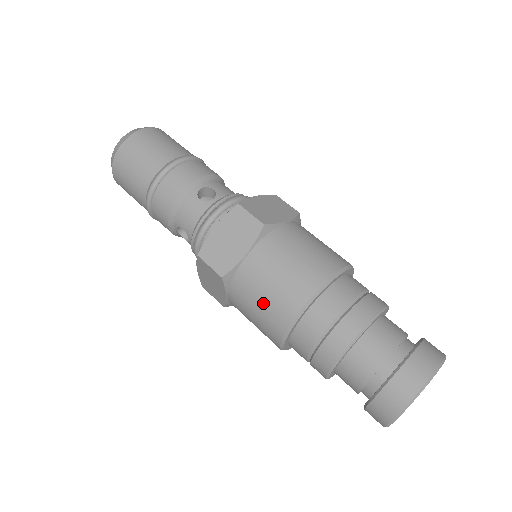
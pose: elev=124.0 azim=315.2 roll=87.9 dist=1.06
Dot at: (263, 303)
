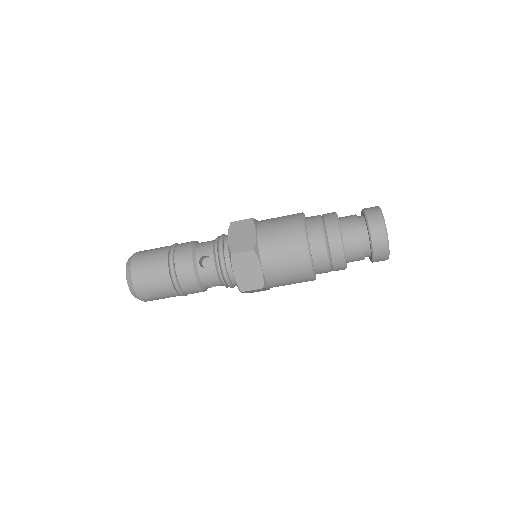
Dot at: (292, 277)
